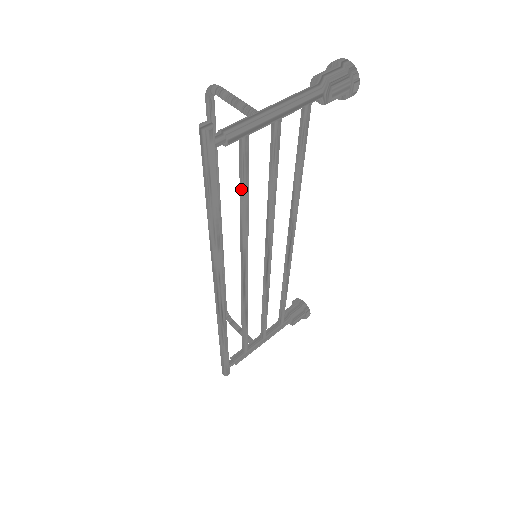
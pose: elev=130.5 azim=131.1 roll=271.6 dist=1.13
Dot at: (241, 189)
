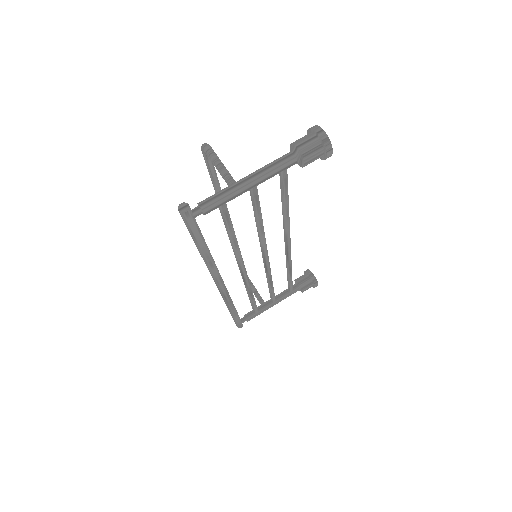
Dot at: (226, 230)
